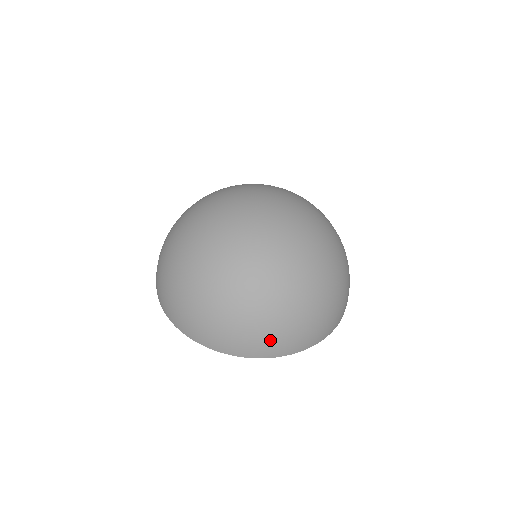
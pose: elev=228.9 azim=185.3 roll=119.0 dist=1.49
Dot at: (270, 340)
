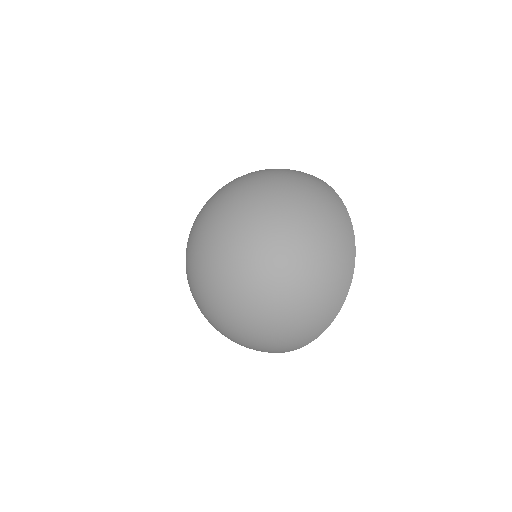
Dot at: occluded
